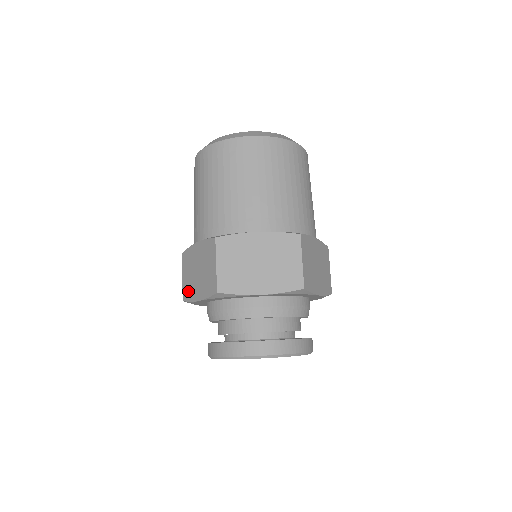
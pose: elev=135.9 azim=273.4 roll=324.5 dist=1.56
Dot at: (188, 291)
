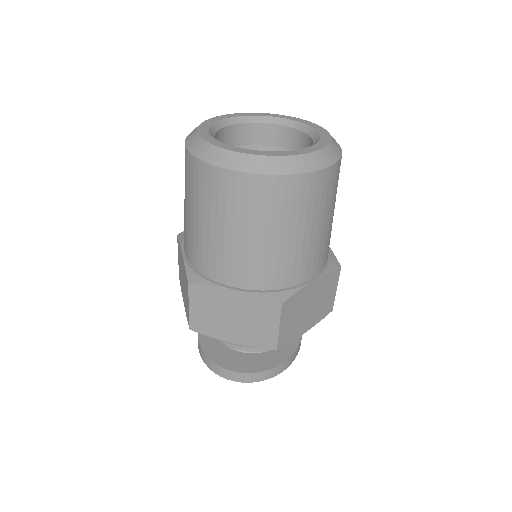
Dot at: (180, 280)
